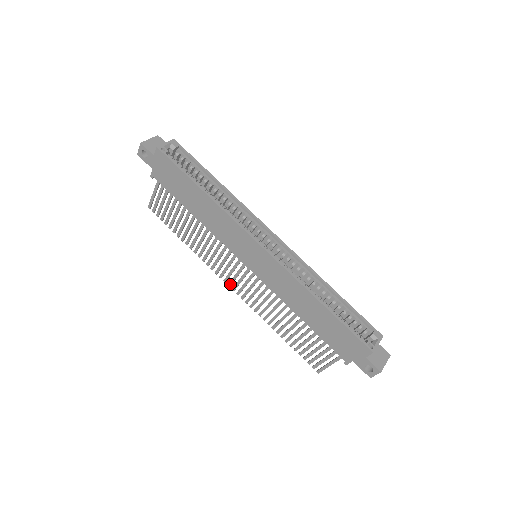
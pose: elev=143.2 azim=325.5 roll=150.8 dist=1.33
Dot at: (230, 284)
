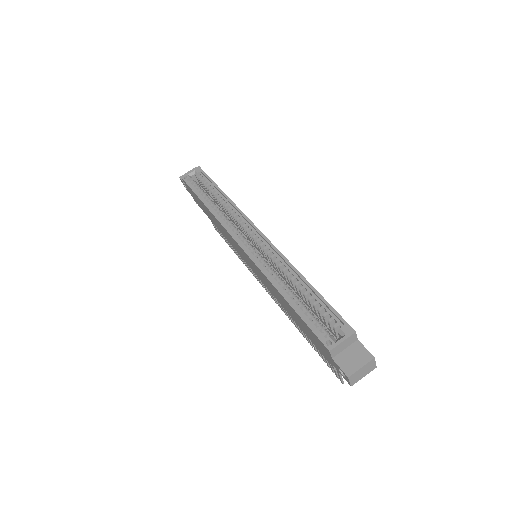
Dot at: (265, 289)
